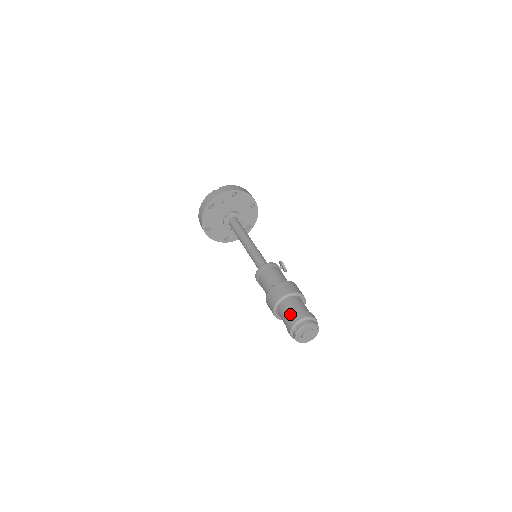
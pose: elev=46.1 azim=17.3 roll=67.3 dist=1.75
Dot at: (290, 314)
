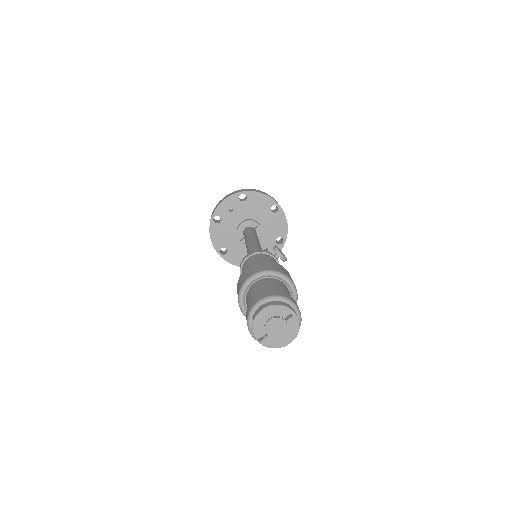
Dot at: (250, 301)
